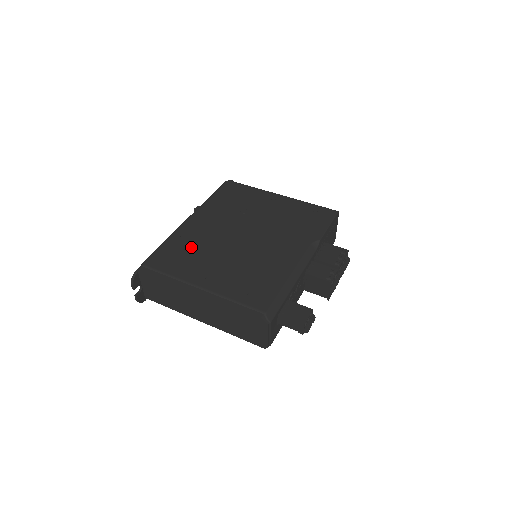
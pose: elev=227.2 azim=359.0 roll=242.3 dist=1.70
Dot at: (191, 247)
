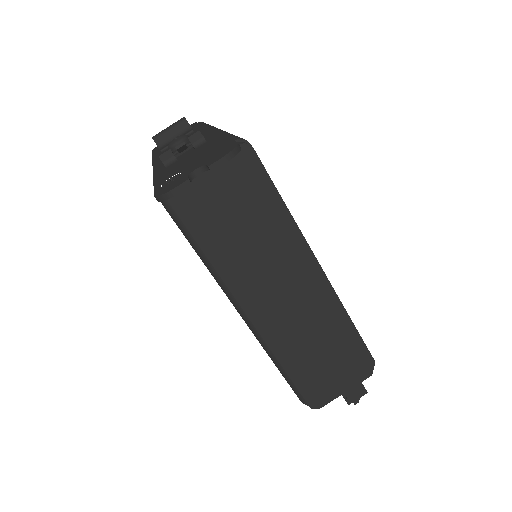
Dot at: occluded
